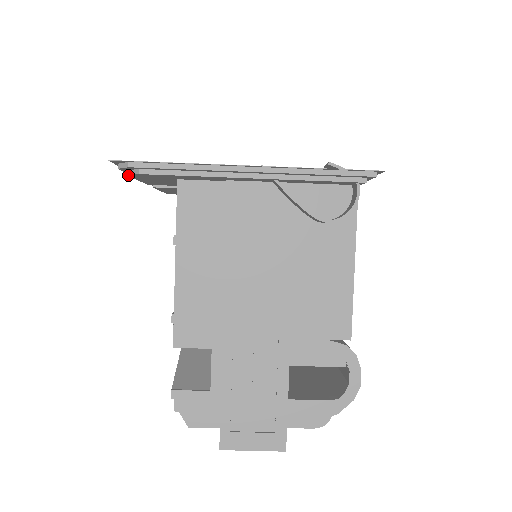
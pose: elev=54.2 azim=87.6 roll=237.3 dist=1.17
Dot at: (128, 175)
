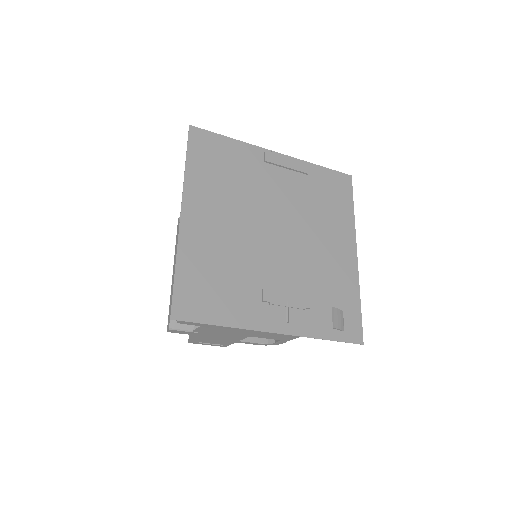
Dot at: occluded
